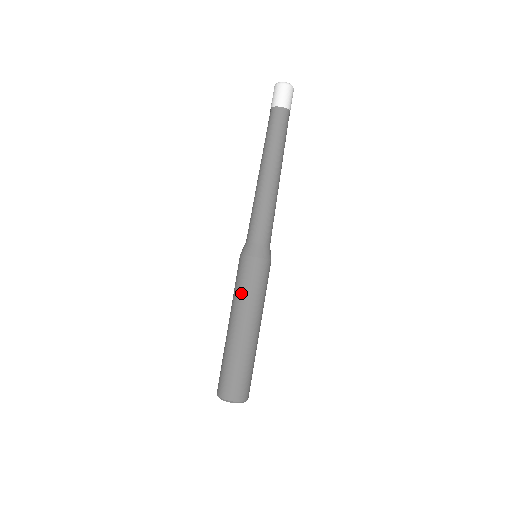
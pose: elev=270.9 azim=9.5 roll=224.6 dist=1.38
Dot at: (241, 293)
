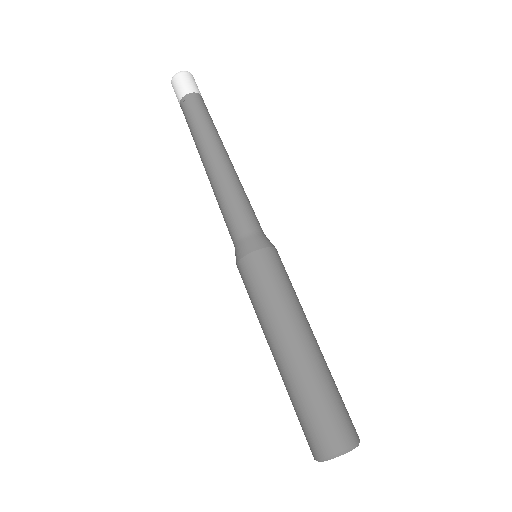
Dot at: (275, 298)
